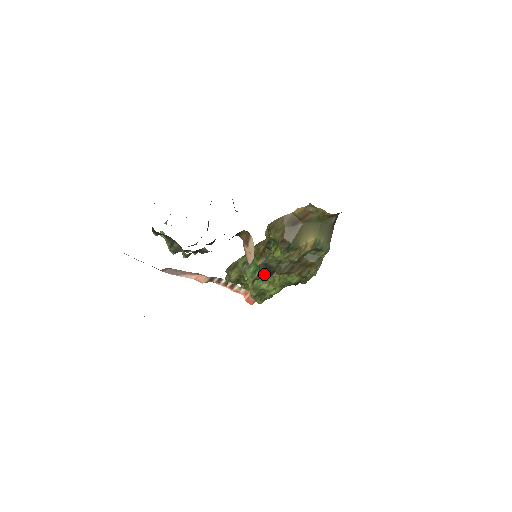
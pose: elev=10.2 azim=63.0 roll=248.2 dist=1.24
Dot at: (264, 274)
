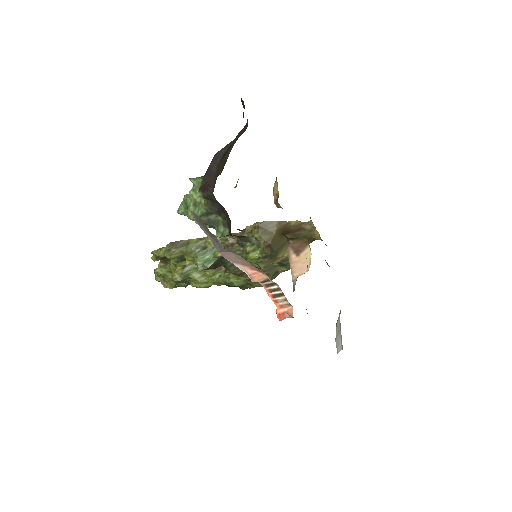
Dot at: (213, 266)
